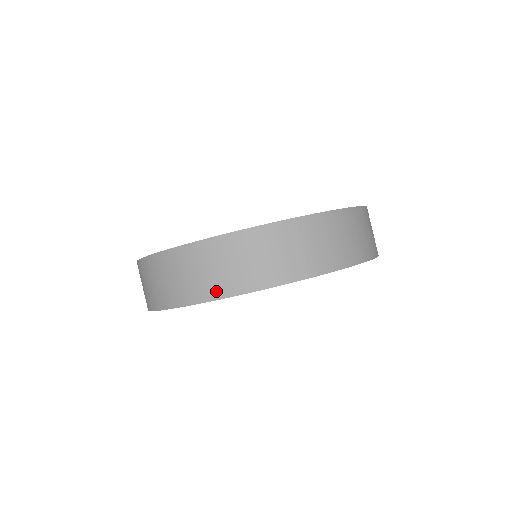
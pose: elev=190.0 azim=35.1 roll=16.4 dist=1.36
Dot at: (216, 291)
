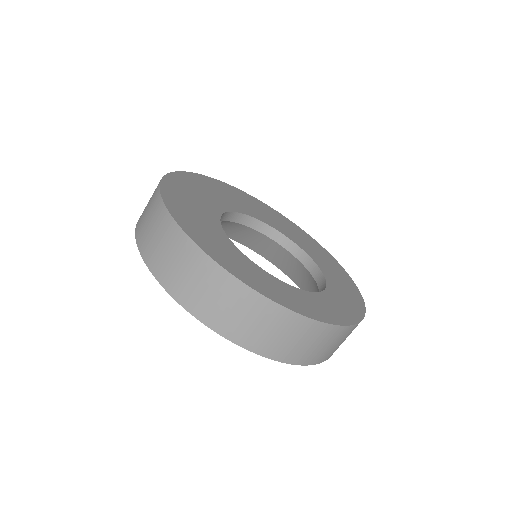
Dot at: (184, 298)
